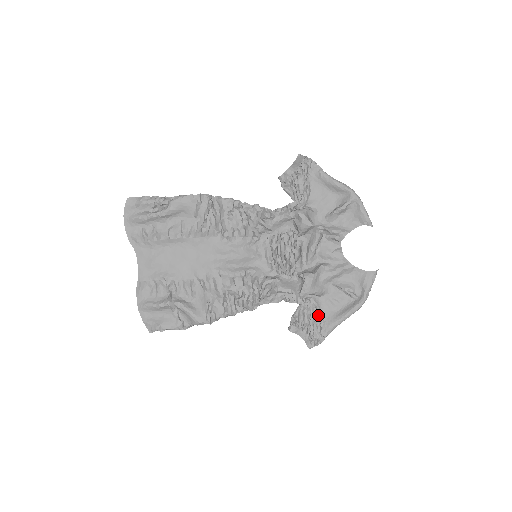
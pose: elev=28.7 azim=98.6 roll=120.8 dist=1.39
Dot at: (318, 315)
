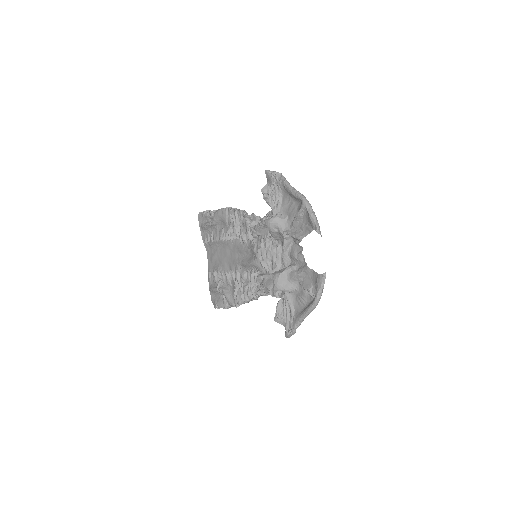
Dot at: (290, 309)
